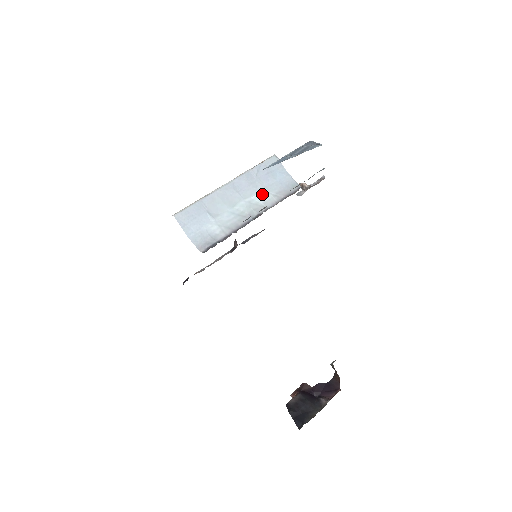
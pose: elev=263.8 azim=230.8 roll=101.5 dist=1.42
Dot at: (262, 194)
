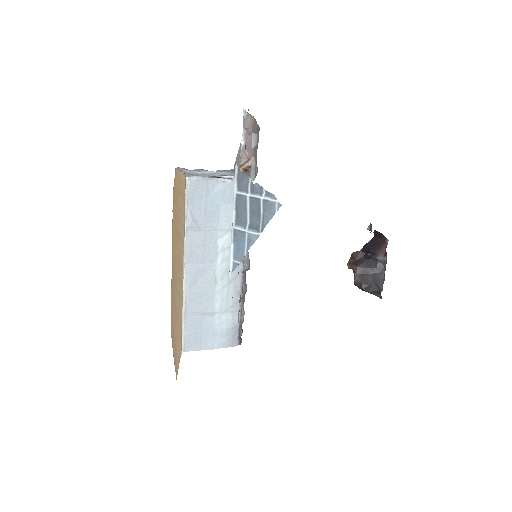
Dot at: (225, 238)
